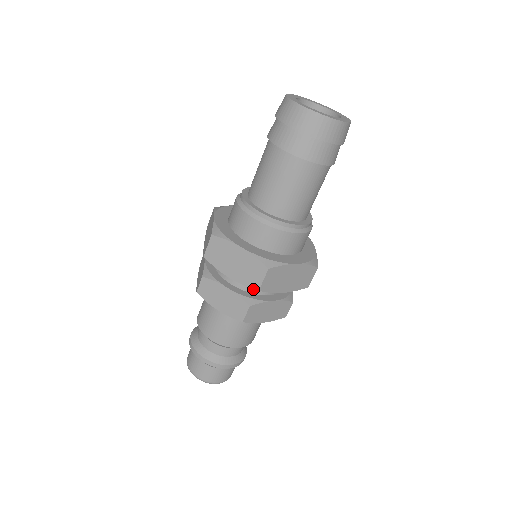
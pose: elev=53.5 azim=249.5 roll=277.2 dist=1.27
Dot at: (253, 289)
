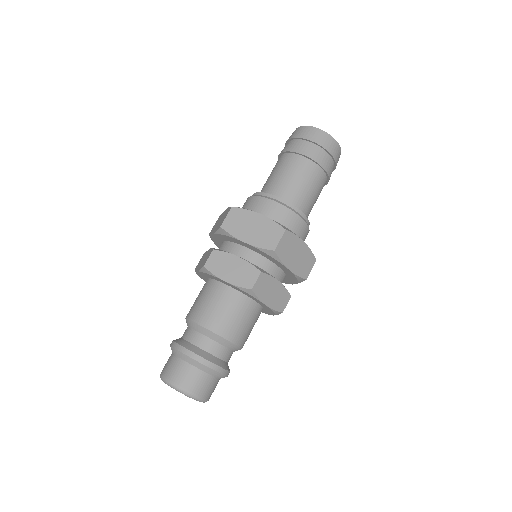
Dot at: (261, 265)
